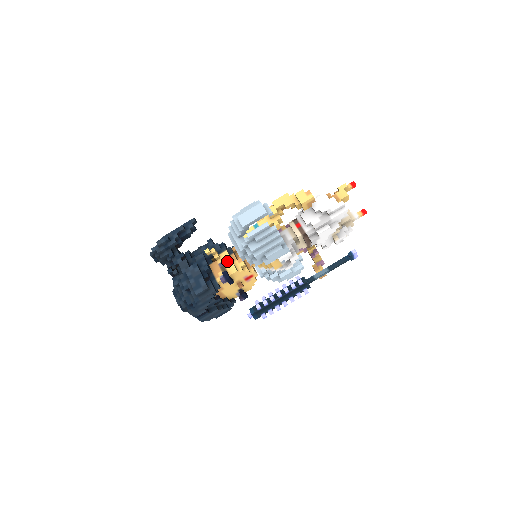
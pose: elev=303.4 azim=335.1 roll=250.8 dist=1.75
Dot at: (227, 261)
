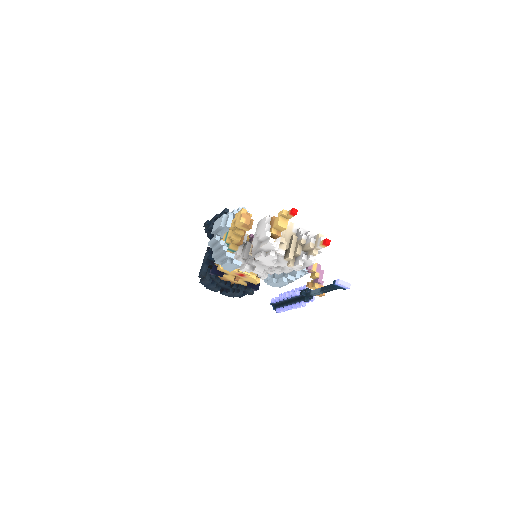
Dot at: occluded
